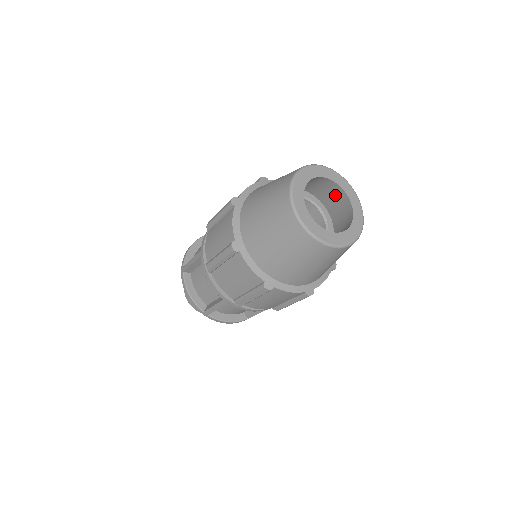
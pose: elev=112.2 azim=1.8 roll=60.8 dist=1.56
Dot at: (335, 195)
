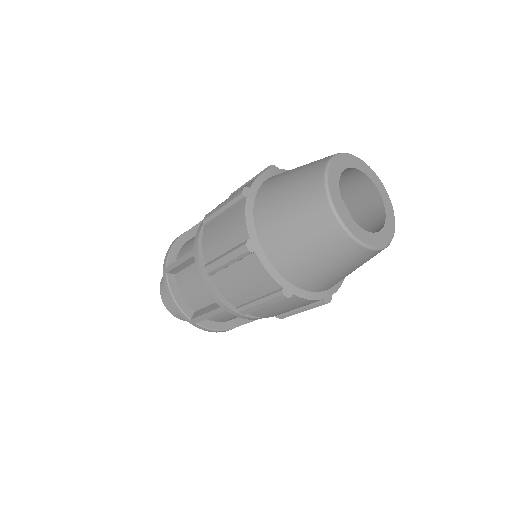
Dot at: (361, 189)
